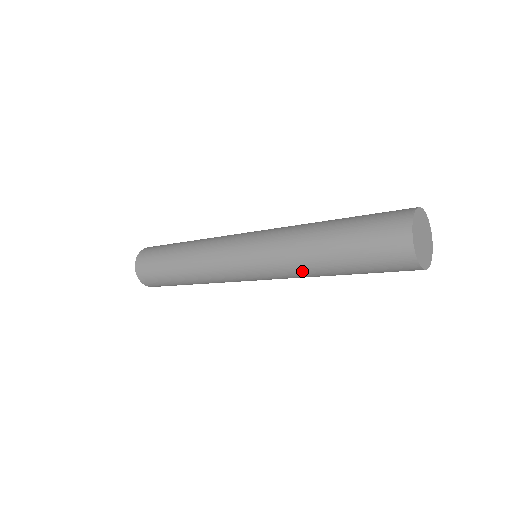
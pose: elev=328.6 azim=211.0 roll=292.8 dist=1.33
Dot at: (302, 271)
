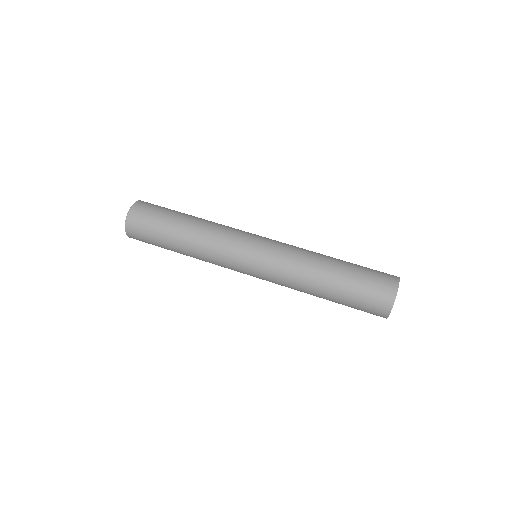
Dot at: (300, 291)
